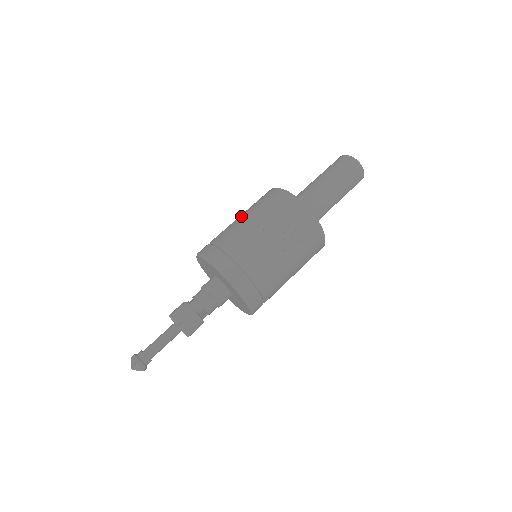
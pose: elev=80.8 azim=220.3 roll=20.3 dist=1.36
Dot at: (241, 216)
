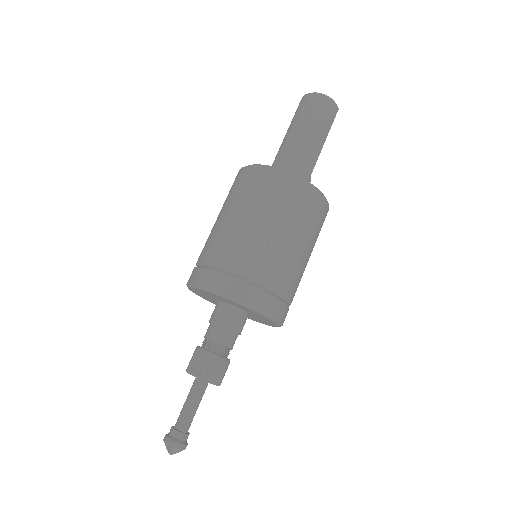
Dot at: occluded
